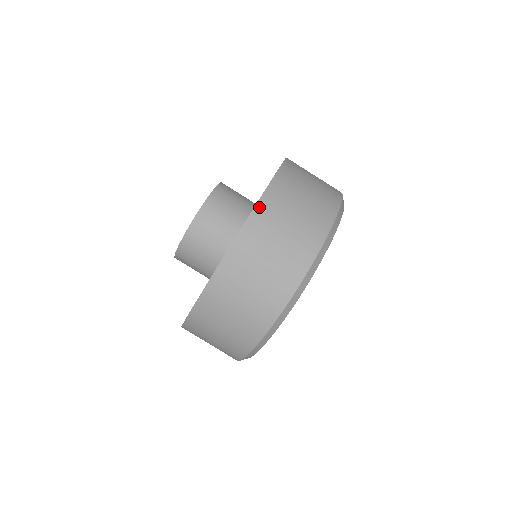
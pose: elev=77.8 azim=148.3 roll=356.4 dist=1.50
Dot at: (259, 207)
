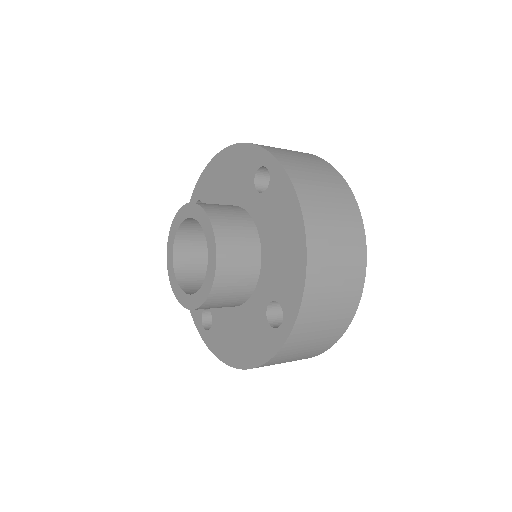
Dot at: (310, 269)
